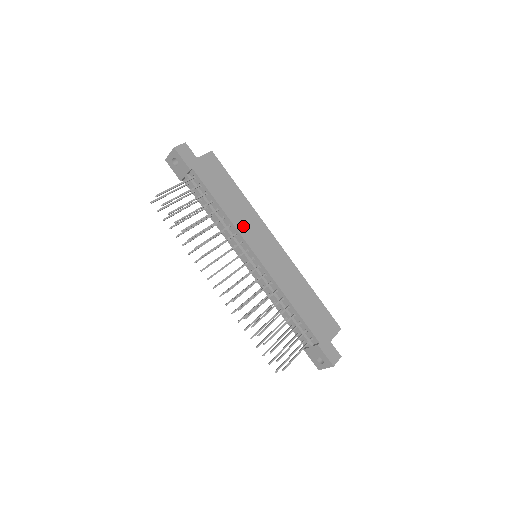
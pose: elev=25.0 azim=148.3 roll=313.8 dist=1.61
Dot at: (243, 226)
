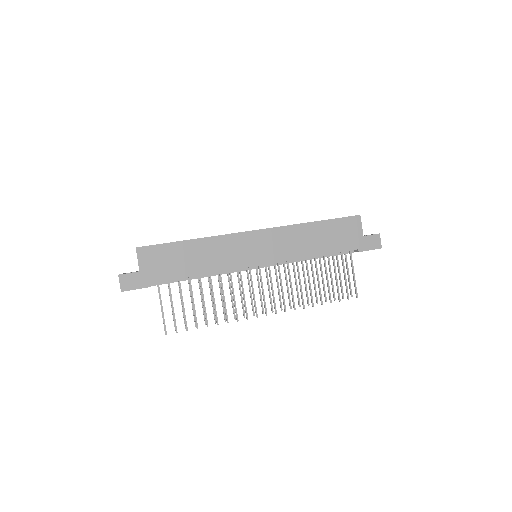
Dot at: (227, 261)
